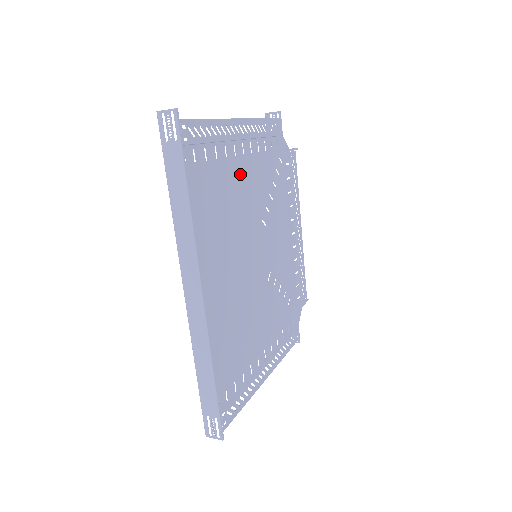
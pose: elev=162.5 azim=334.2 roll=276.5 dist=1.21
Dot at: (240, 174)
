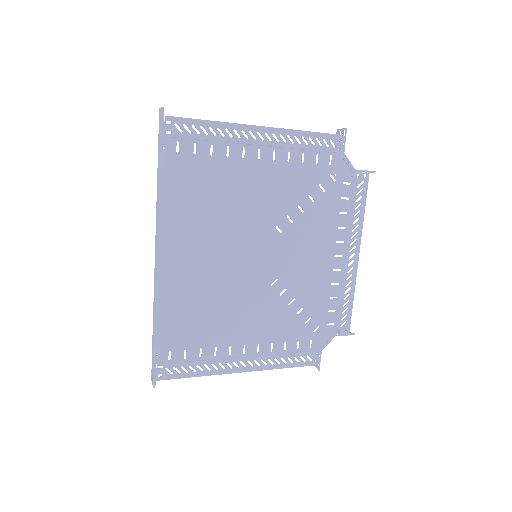
Dot at: (247, 176)
